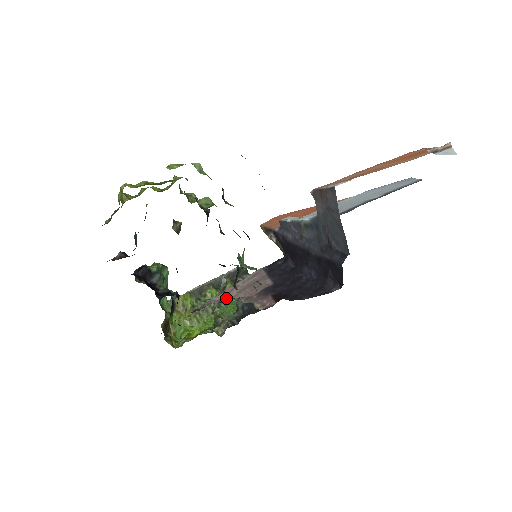
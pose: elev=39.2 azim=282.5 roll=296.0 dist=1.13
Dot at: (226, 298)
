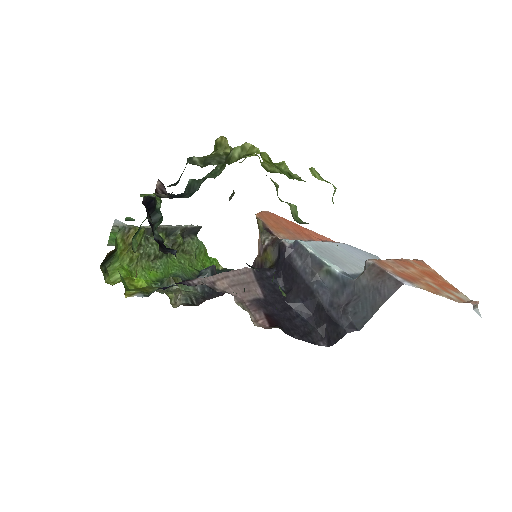
Dot at: (217, 285)
